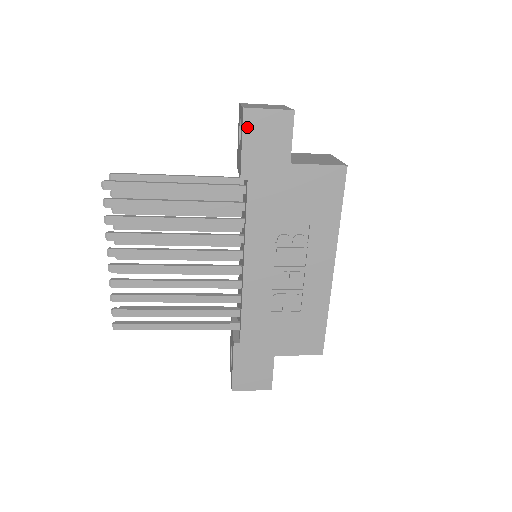
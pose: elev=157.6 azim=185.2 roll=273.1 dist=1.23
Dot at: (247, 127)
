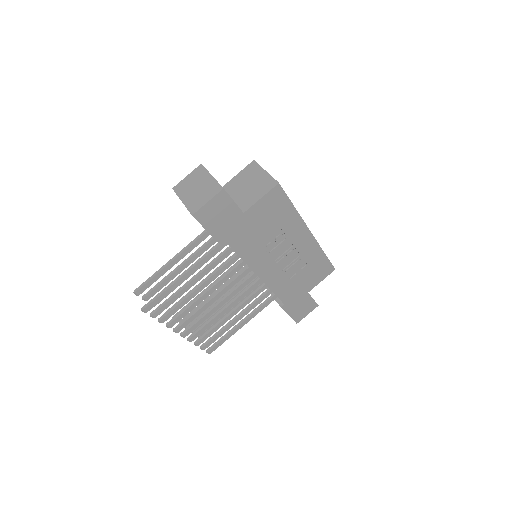
Dot at: (203, 221)
